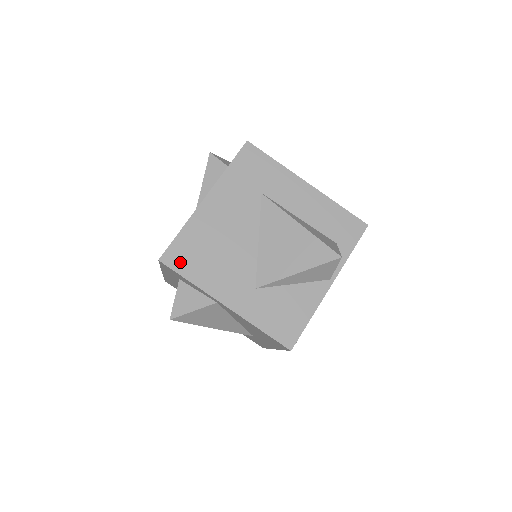
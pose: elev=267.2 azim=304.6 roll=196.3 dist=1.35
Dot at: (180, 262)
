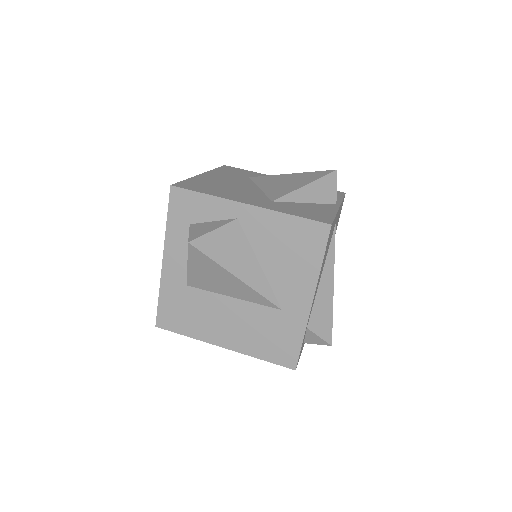
Dot at: (192, 188)
